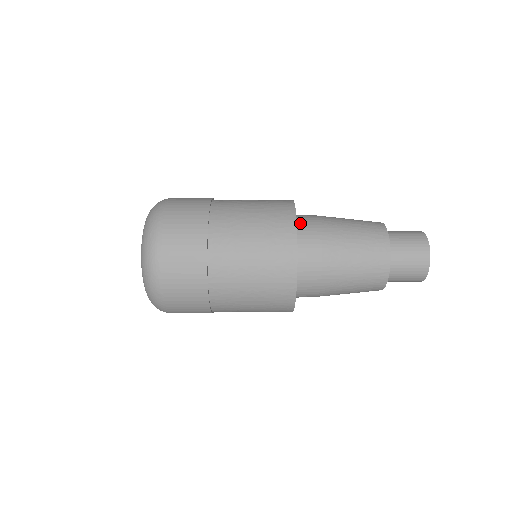
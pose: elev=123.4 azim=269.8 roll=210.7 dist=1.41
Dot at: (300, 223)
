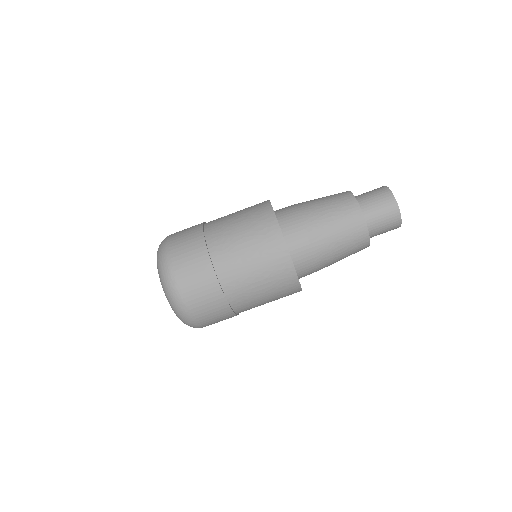
Dot at: (279, 212)
